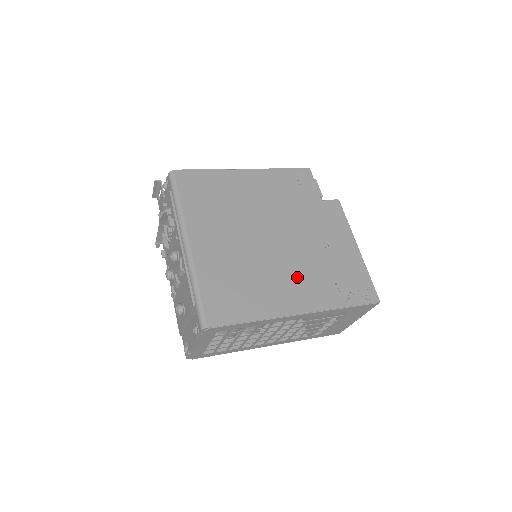
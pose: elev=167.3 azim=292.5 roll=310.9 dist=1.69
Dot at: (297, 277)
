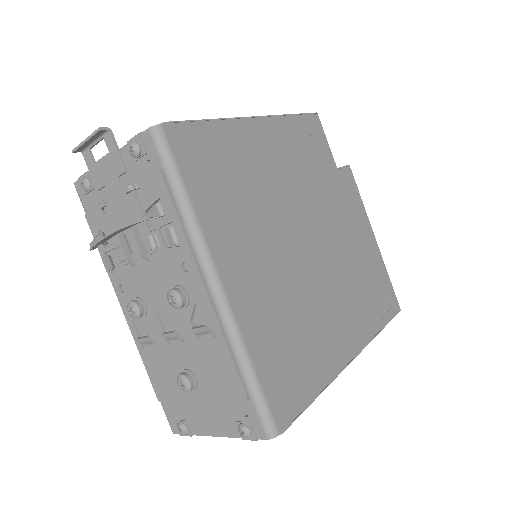
Dot at: (341, 302)
